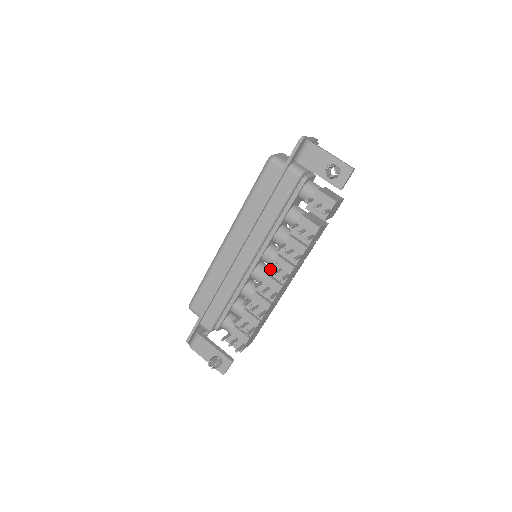
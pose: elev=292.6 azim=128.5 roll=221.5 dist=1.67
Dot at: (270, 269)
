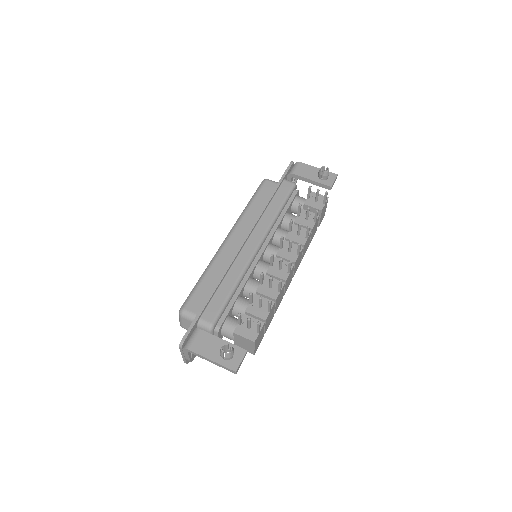
Dot at: (279, 252)
